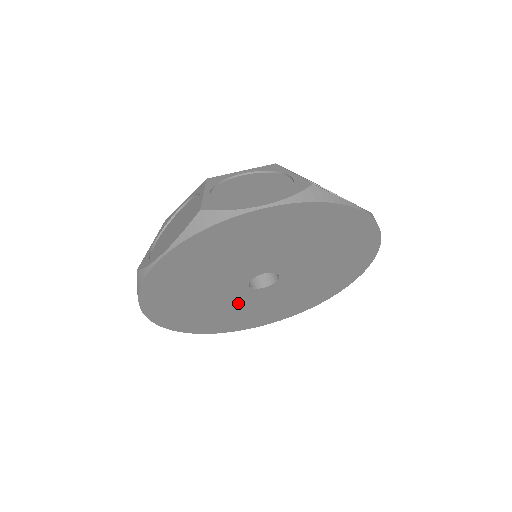
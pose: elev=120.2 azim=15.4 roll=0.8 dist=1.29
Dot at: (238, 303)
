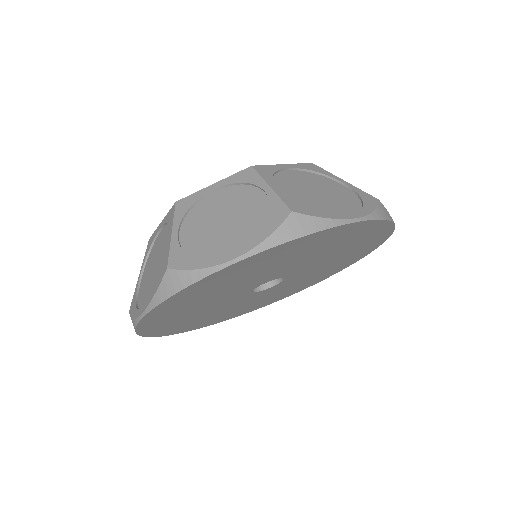
Dot at: (224, 306)
